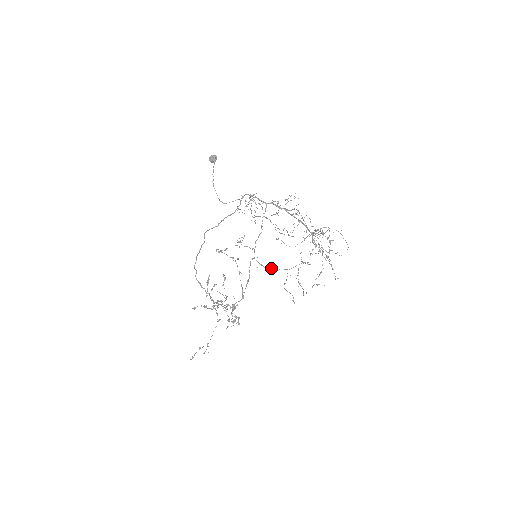
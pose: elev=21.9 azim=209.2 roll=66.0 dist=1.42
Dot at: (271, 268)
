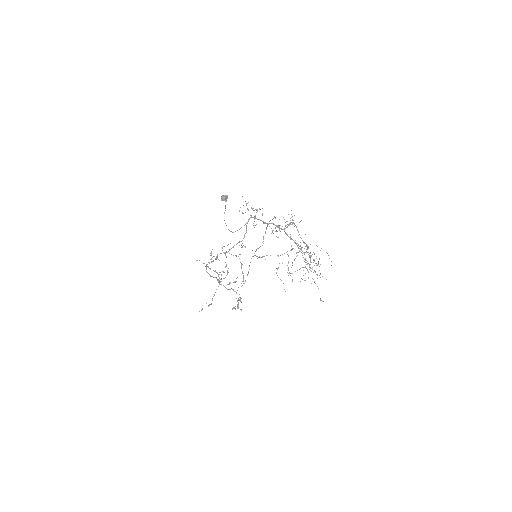
Dot at: (266, 255)
